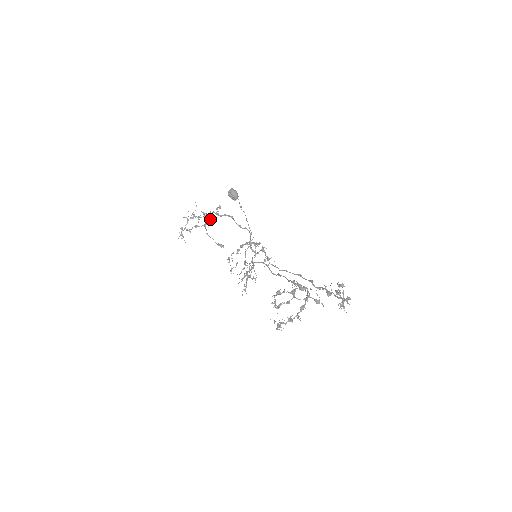
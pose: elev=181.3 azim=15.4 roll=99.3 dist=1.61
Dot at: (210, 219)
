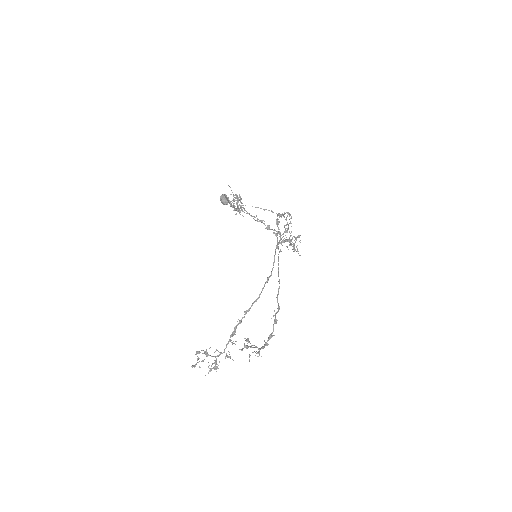
Dot at: (235, 209)
